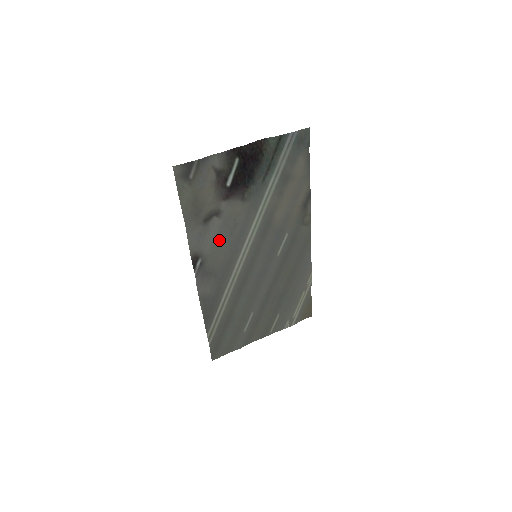
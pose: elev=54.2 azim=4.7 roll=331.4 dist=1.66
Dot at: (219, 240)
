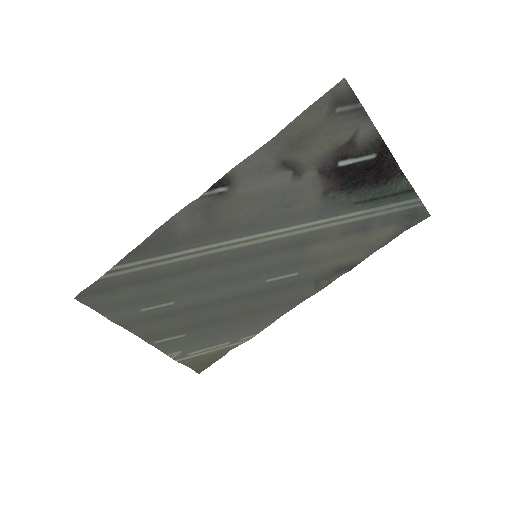
Dot at: (261, 197)
